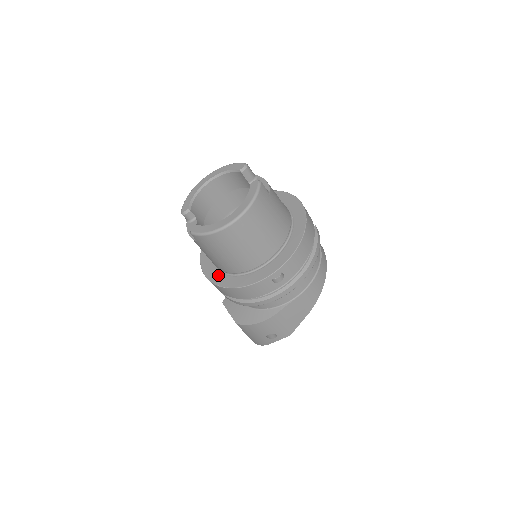
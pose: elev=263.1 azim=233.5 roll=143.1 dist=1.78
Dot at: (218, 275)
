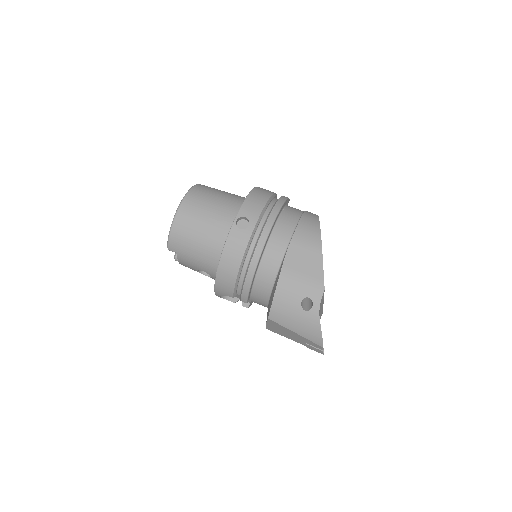
Dot at: occluded
